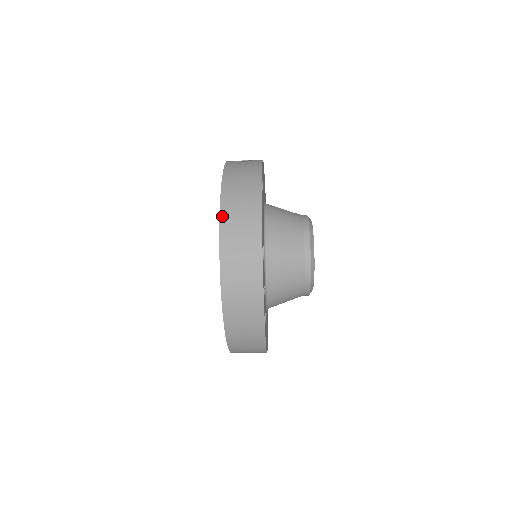
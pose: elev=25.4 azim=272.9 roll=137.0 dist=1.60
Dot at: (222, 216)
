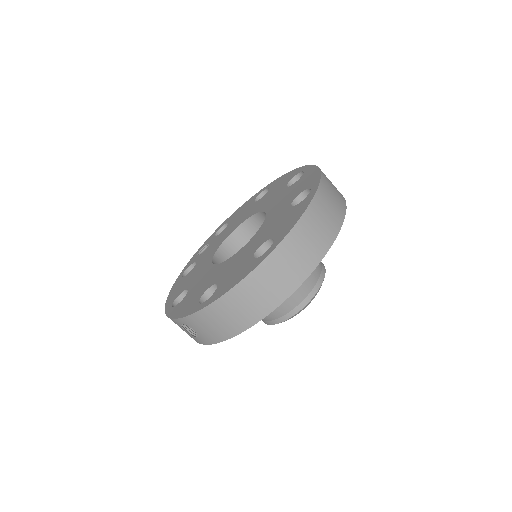
Dot at: (323, 174)
